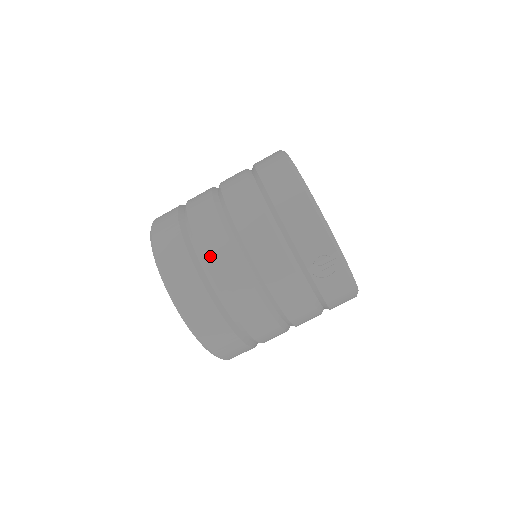
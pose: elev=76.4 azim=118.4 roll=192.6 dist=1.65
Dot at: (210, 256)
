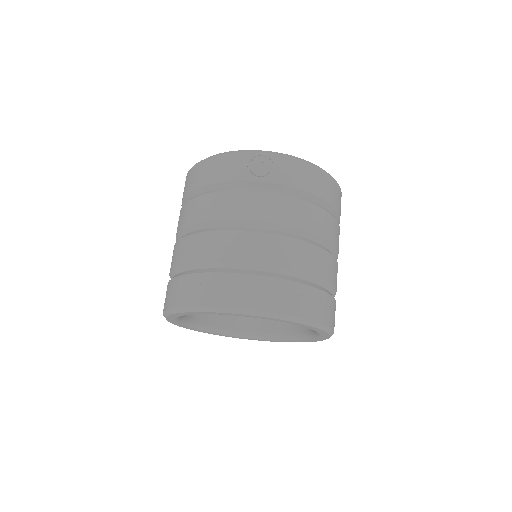
Dot at: (194, 256)
